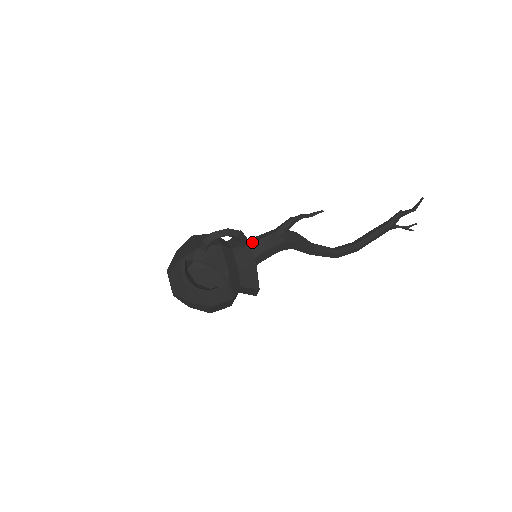
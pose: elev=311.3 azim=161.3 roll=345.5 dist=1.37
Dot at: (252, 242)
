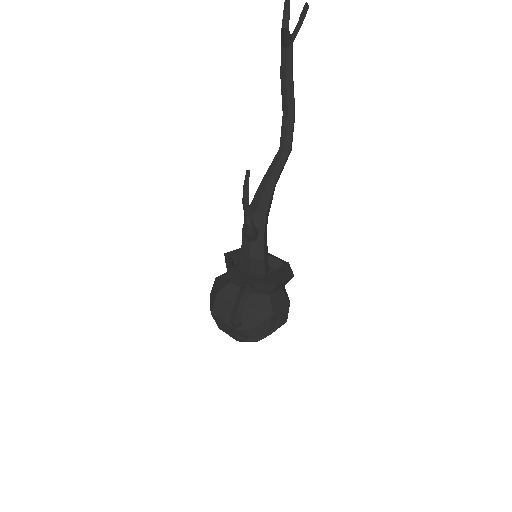
Dot at: (247, 268)
